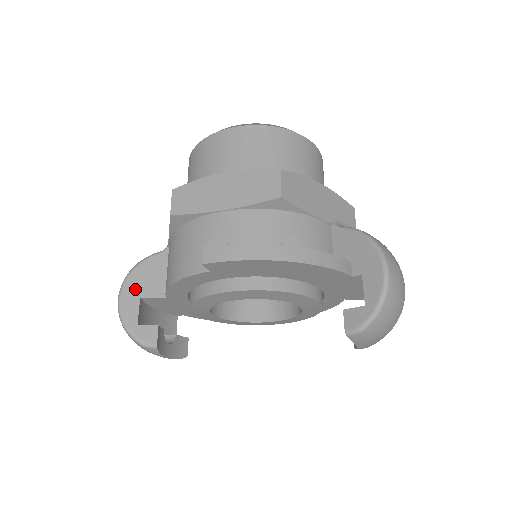
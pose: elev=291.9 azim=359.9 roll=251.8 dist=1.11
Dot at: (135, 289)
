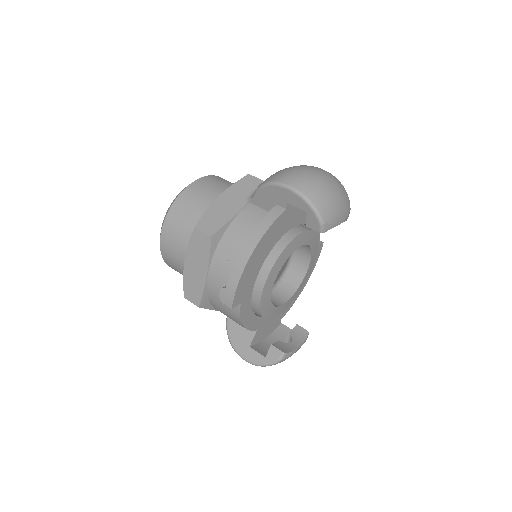
Dot at: (243, 347)
